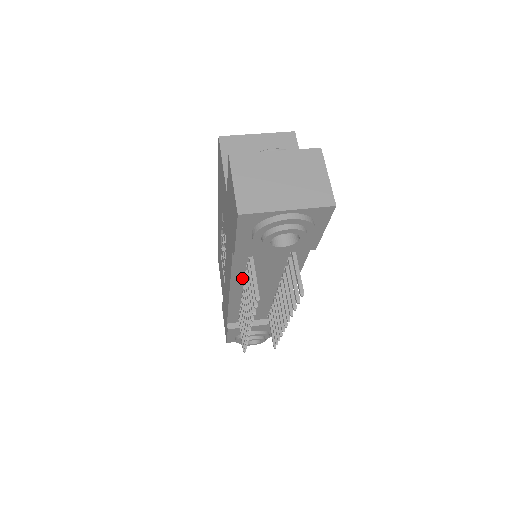
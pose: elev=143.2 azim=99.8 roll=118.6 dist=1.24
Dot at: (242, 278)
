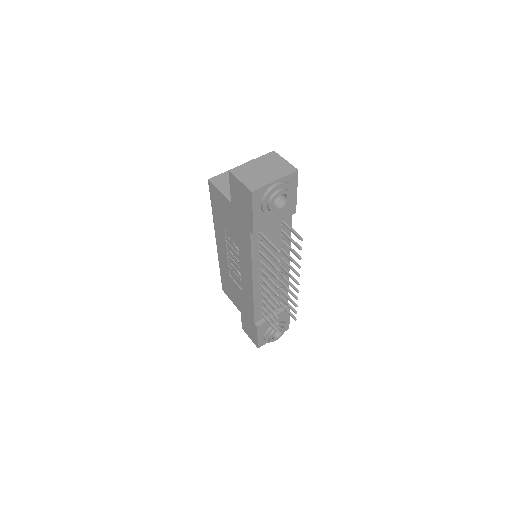
Dot at: (258, 261)
